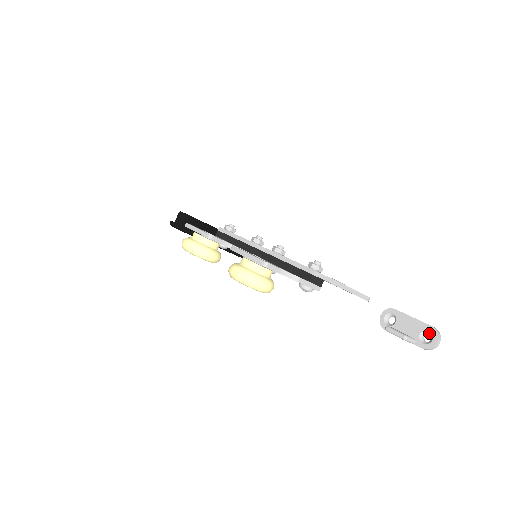
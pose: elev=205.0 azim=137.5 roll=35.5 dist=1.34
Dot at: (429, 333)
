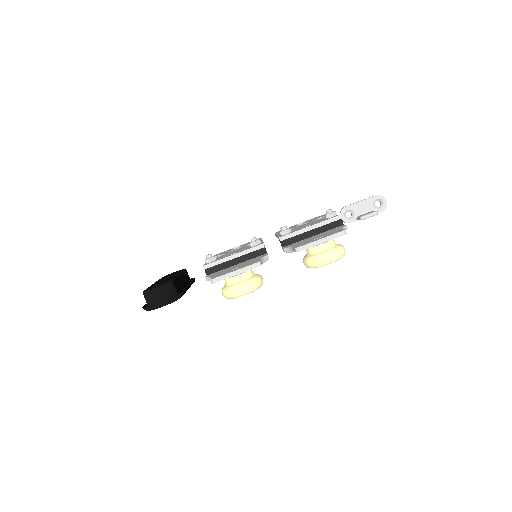
Dot at: occluded
